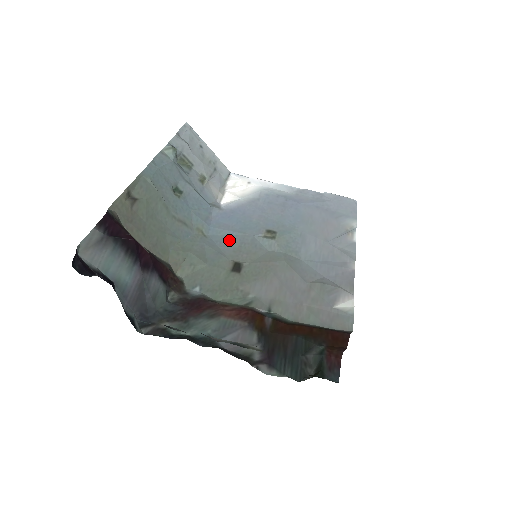
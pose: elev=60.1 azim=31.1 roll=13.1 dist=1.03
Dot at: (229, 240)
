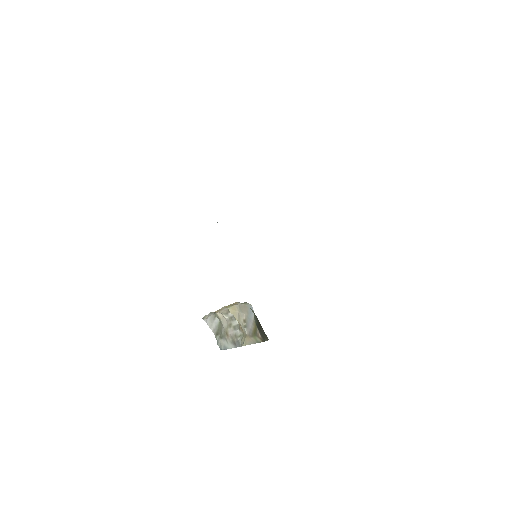
Dot at: occluded
